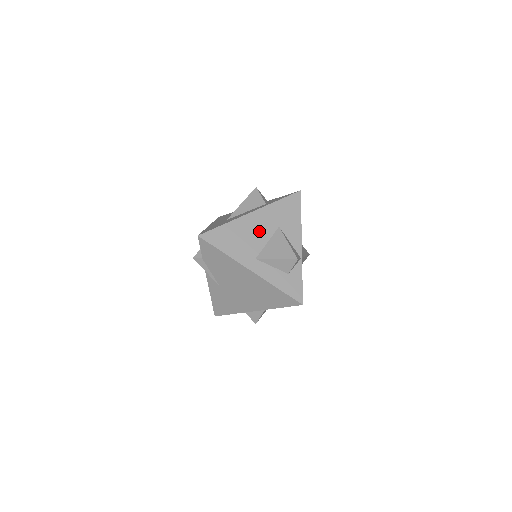
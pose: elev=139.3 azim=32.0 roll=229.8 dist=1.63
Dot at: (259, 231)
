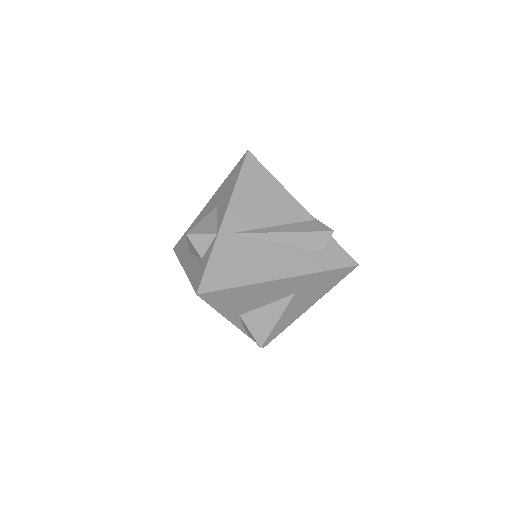
Dot at: occluded
